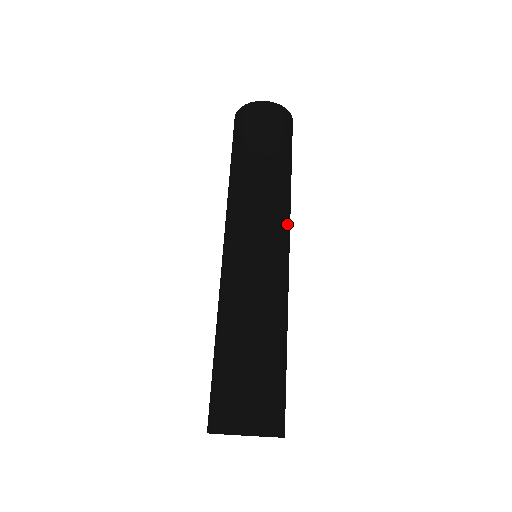
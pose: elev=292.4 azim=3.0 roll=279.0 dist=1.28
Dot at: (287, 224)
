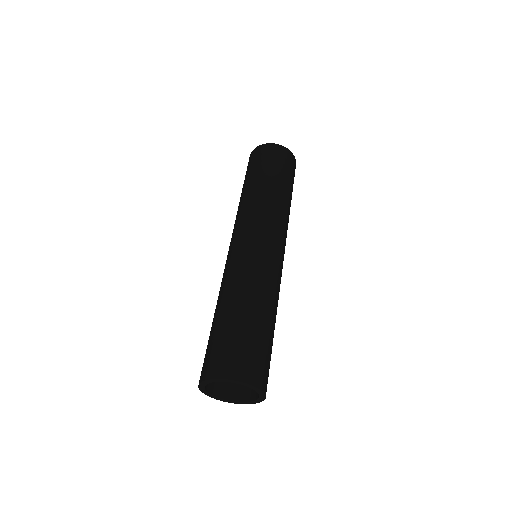
Dot at: (264, 220)
